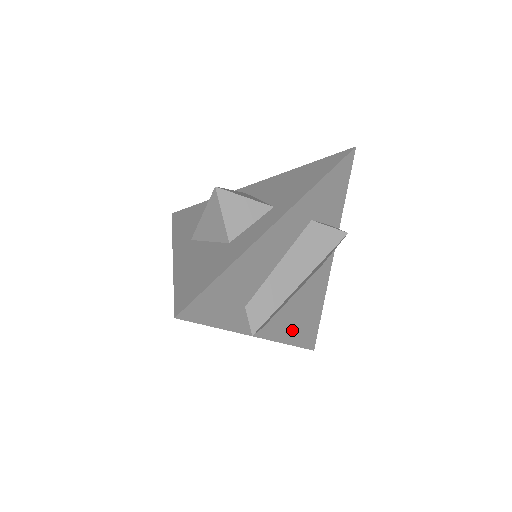
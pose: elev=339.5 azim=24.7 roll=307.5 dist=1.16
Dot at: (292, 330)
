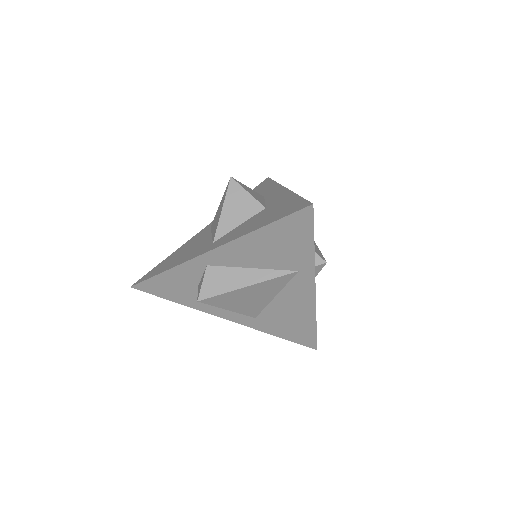
Dot at: occluded
